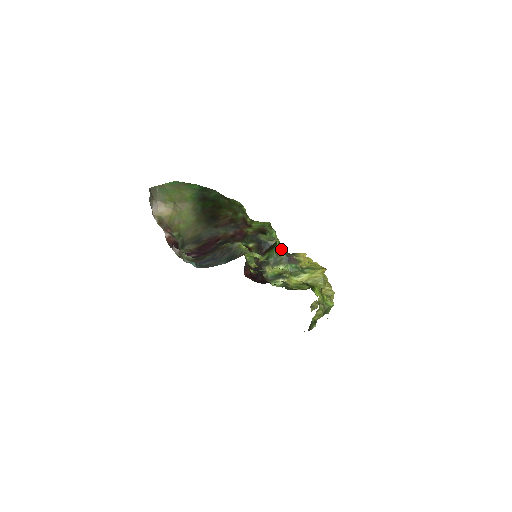
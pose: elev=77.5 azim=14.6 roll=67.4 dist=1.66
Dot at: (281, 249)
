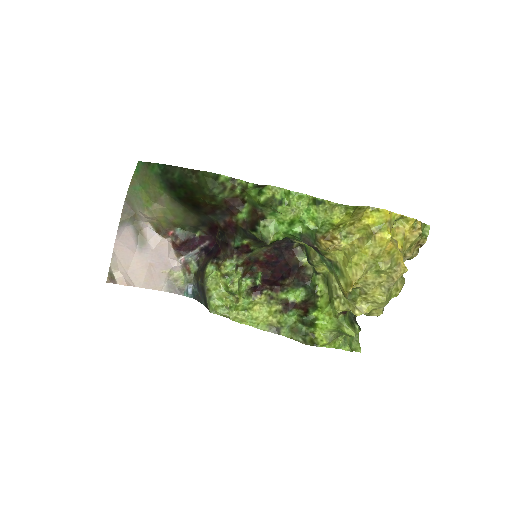
Dot at: (294, 234)
